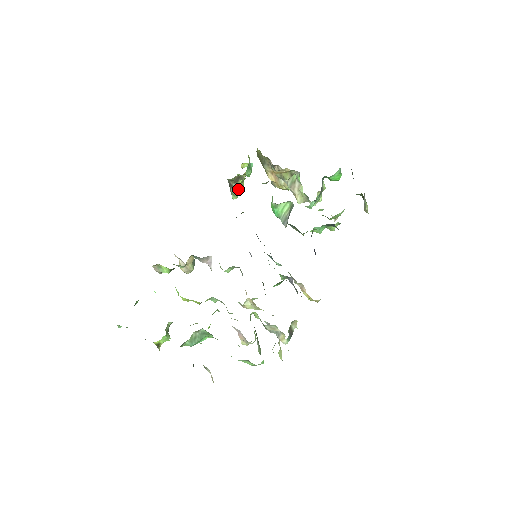
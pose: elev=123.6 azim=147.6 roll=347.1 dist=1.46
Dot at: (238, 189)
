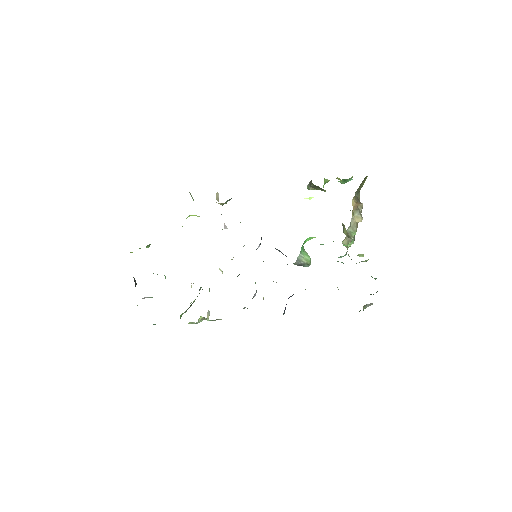
Dot at: (315, 188)
